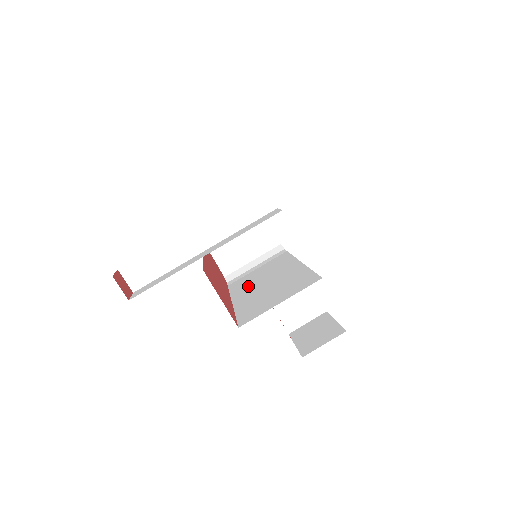
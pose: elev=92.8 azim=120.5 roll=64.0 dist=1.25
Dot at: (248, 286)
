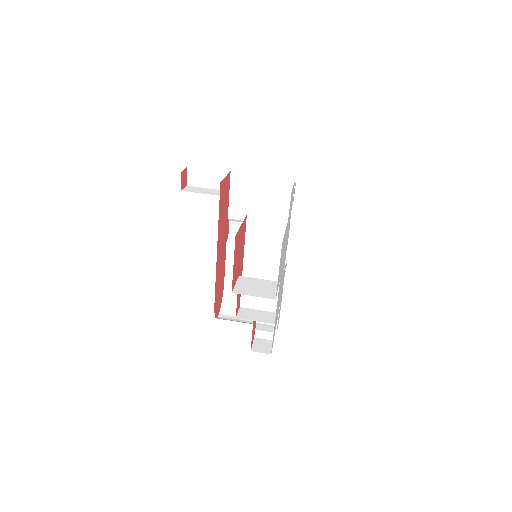
Dot at: occluded
